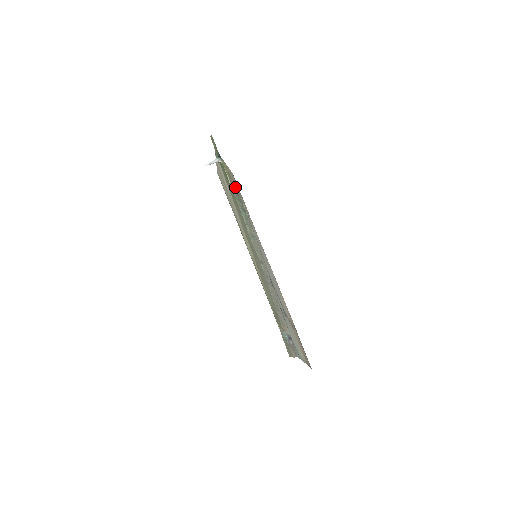
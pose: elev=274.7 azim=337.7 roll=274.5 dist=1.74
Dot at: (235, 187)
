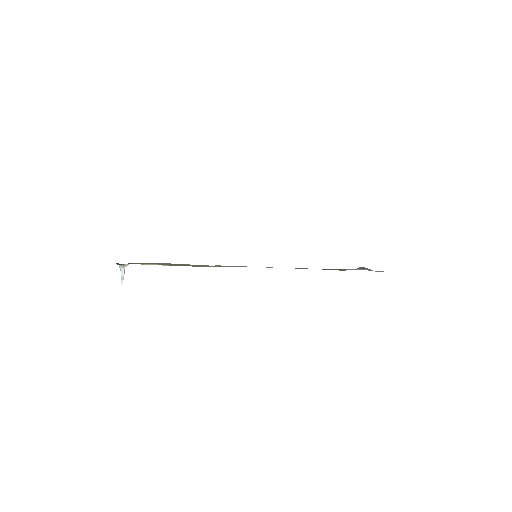
Dot at: (169, 264)
